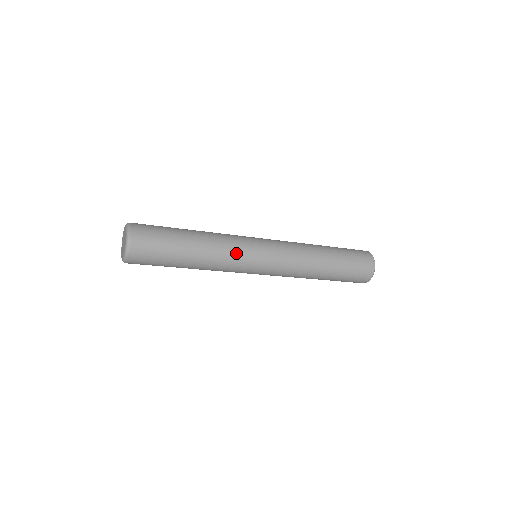
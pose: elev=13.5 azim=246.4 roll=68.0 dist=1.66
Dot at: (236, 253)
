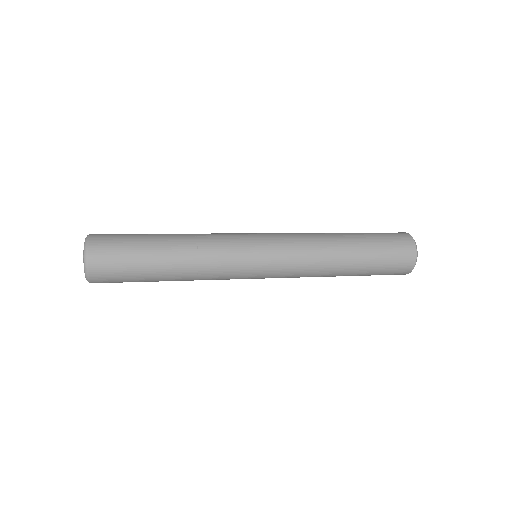
Dot at: (224, 265)
